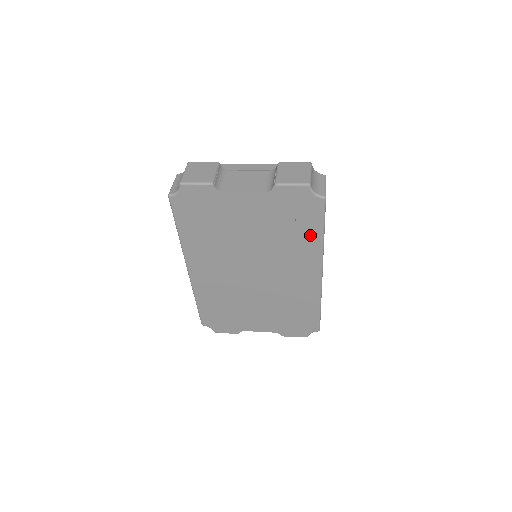
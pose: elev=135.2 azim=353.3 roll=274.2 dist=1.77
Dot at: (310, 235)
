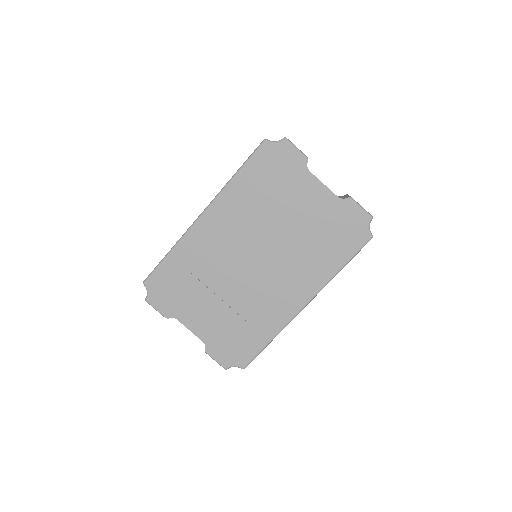
Dot at: (333, 260)
